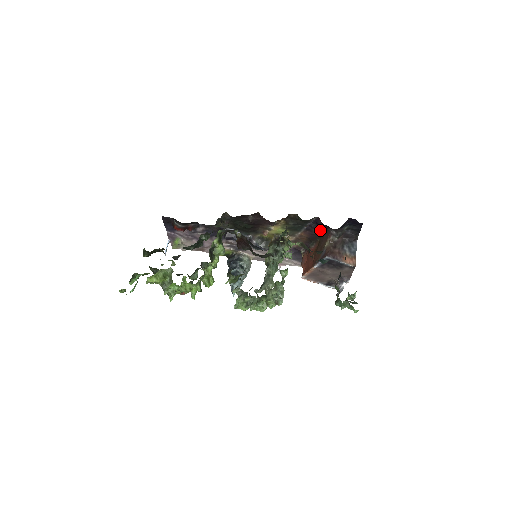
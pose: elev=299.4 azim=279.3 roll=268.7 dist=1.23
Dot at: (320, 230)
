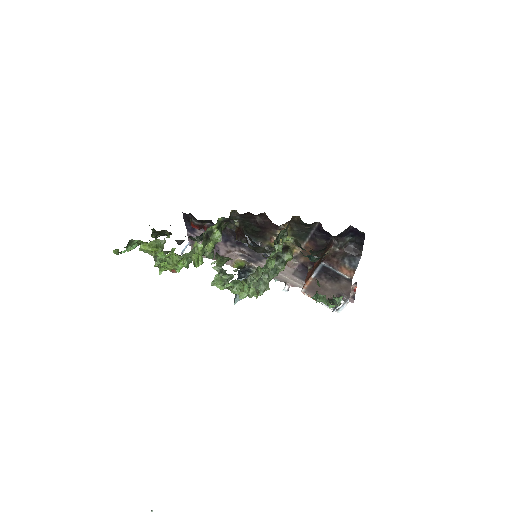
Dot at: (324, 241)
